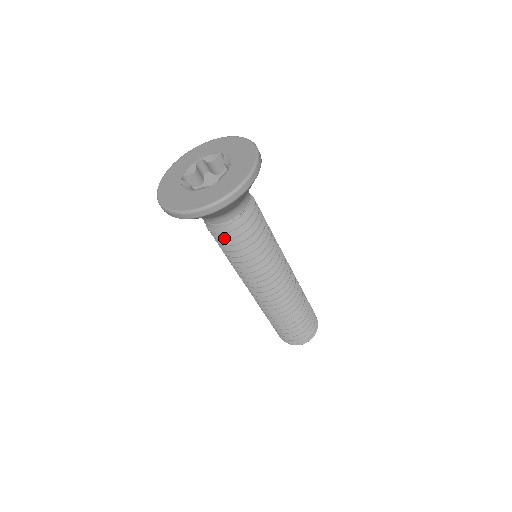
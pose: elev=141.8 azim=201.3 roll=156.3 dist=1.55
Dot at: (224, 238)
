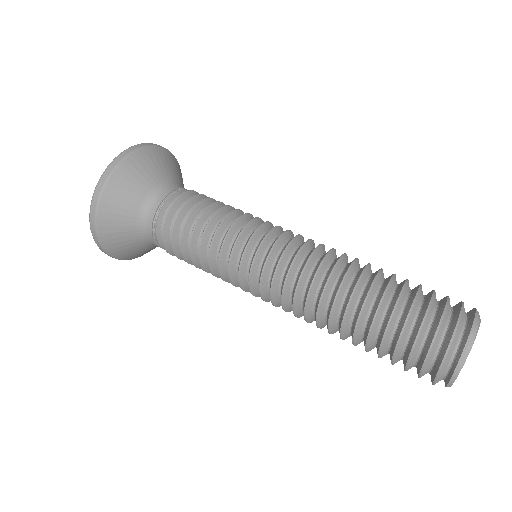
Dot at: (173, 252)
